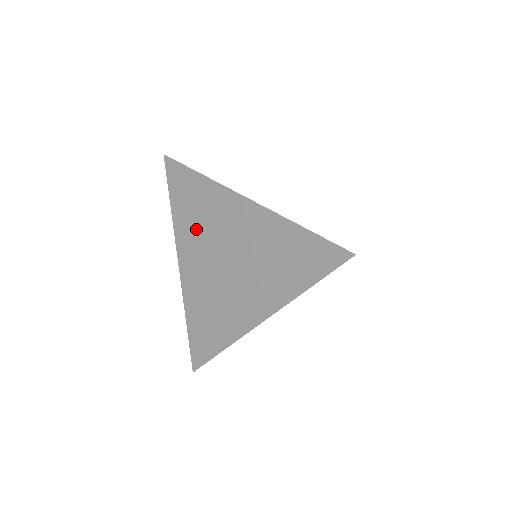
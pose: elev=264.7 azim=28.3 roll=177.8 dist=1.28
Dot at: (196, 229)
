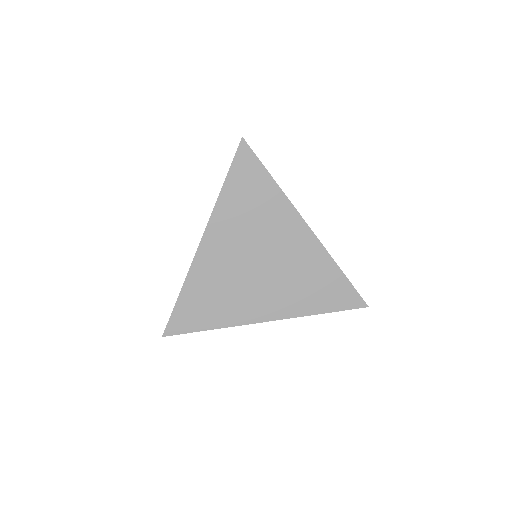
Dot at: occluded
